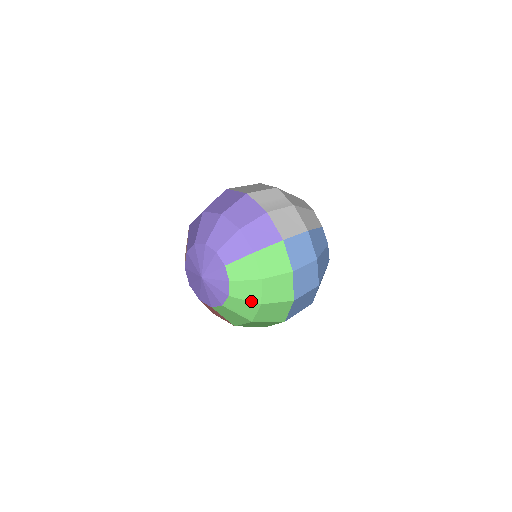
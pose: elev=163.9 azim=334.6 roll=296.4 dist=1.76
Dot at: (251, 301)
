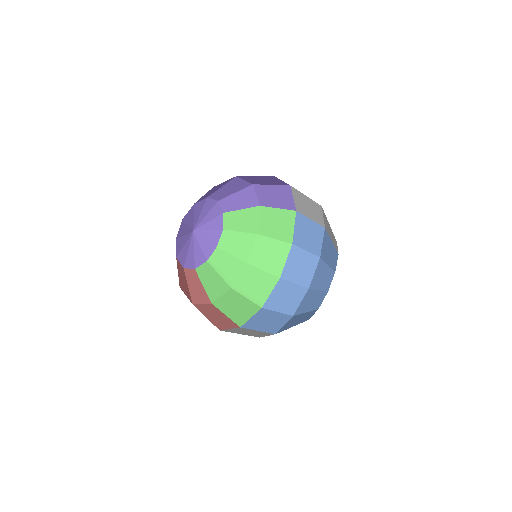
Dot at: (238, 258)
